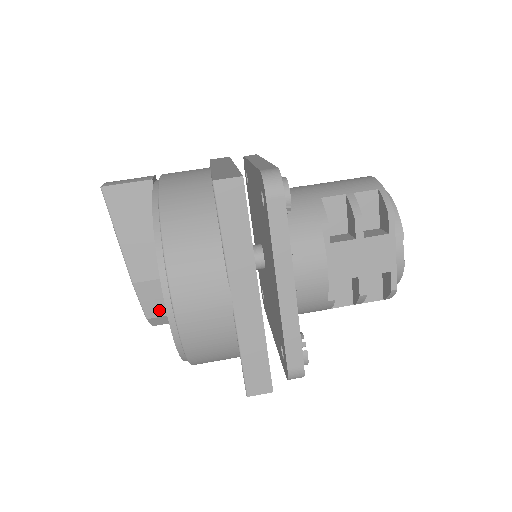
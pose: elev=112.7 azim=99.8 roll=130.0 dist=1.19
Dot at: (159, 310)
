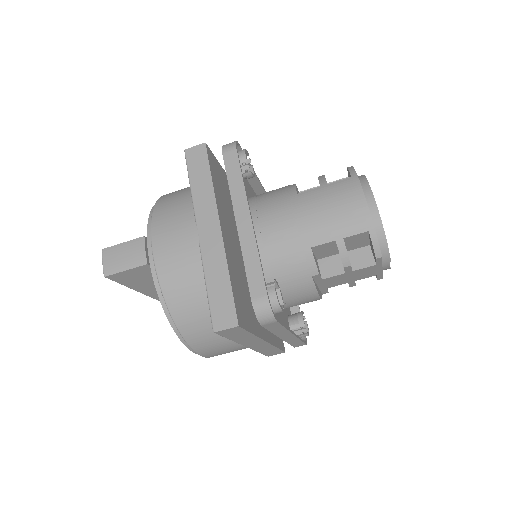
Dot at: occluded
